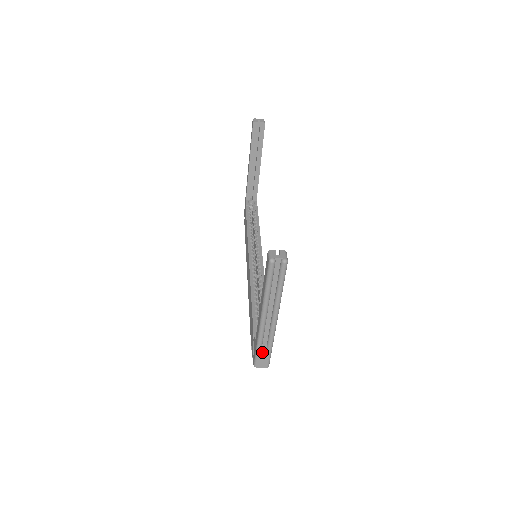
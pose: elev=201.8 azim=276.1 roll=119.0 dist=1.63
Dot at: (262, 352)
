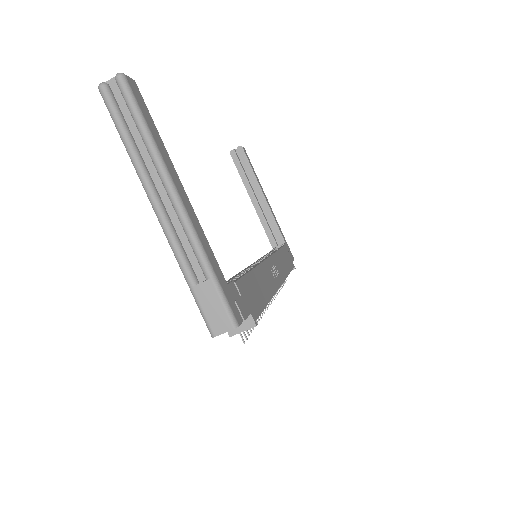
Dot at: (201, 291)
